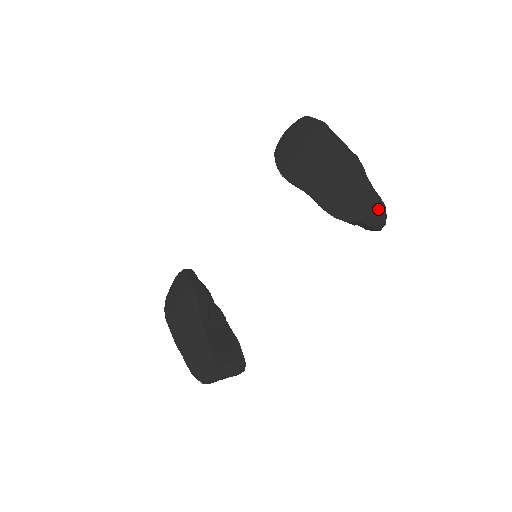
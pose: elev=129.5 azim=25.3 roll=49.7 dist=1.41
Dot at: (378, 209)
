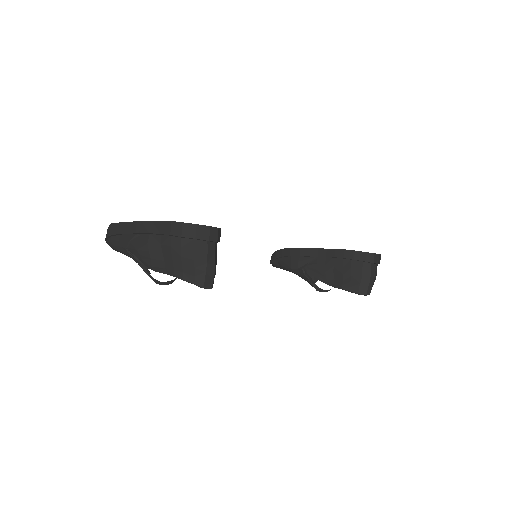
Dot at: occluded
